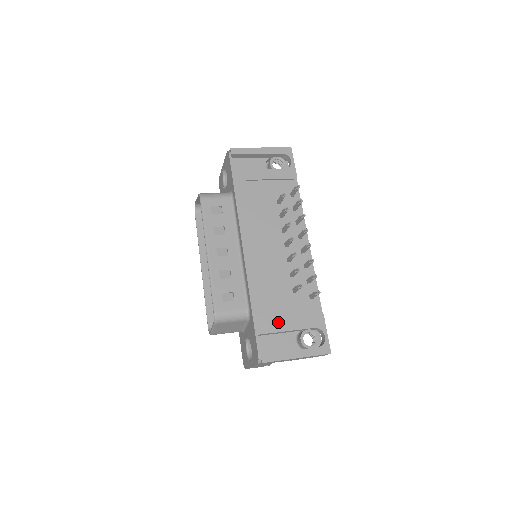
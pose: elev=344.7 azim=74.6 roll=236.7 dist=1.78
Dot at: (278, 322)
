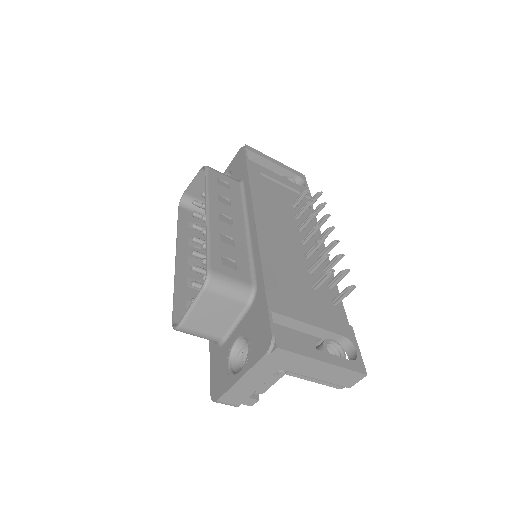
Dot at: (297, 309)
